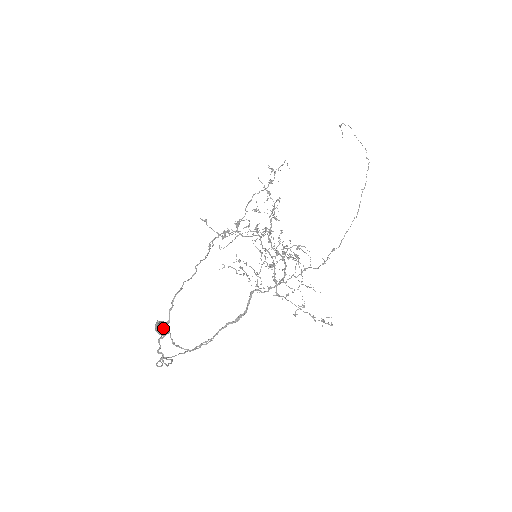
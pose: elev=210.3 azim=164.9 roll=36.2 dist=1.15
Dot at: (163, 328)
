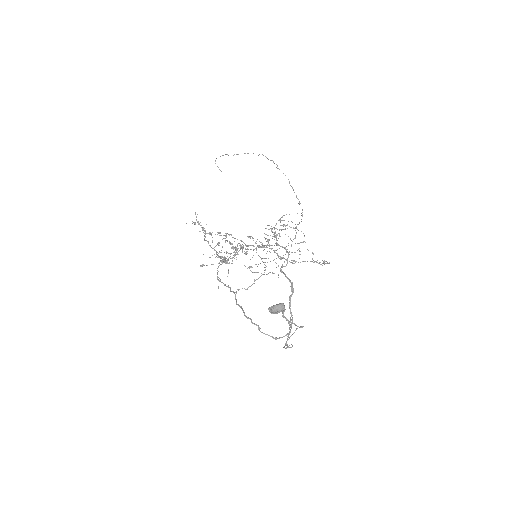
Dot at: (280, 304)
